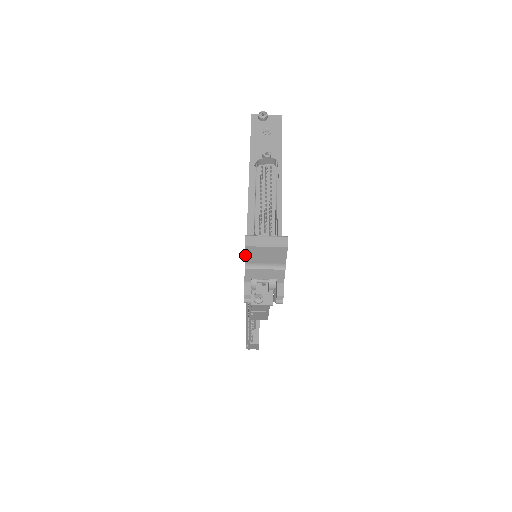
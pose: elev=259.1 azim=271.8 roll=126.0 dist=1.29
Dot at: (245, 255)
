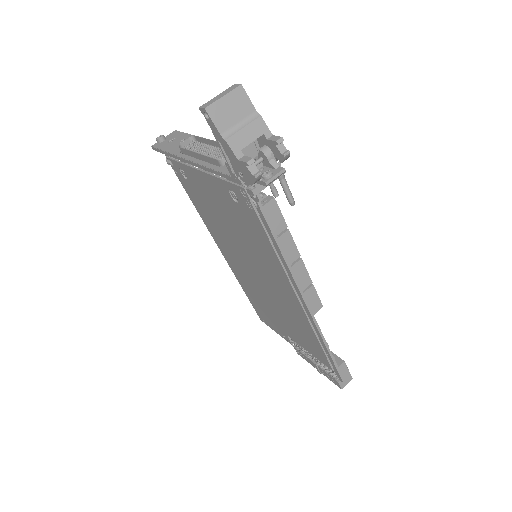
Dot at: (213, 123)
